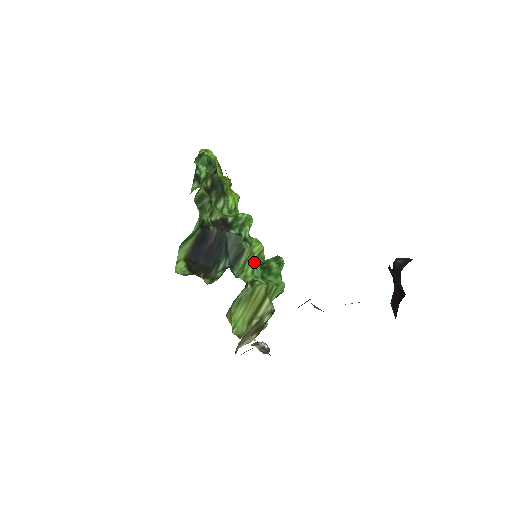
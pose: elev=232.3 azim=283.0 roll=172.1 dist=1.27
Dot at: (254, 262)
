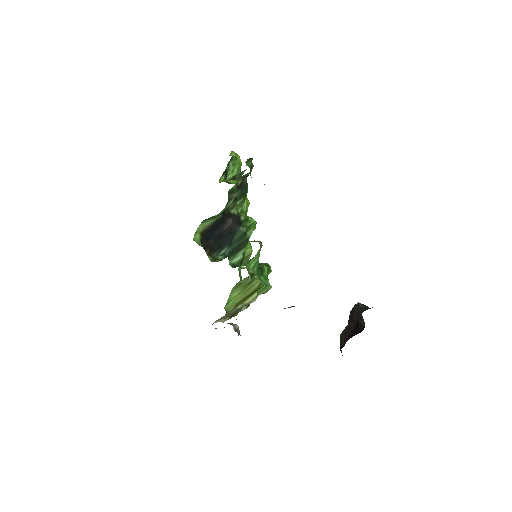
Dot at: (257, 260)
